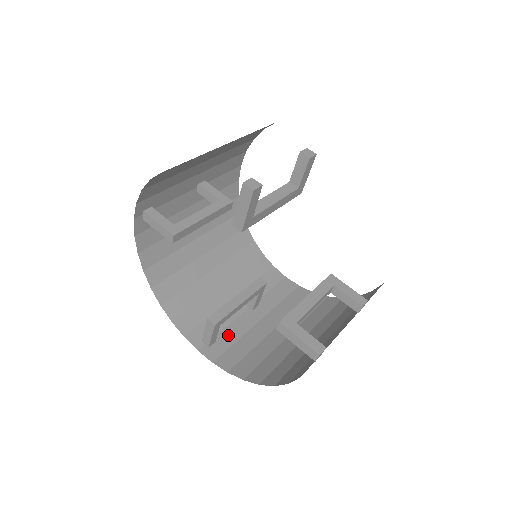
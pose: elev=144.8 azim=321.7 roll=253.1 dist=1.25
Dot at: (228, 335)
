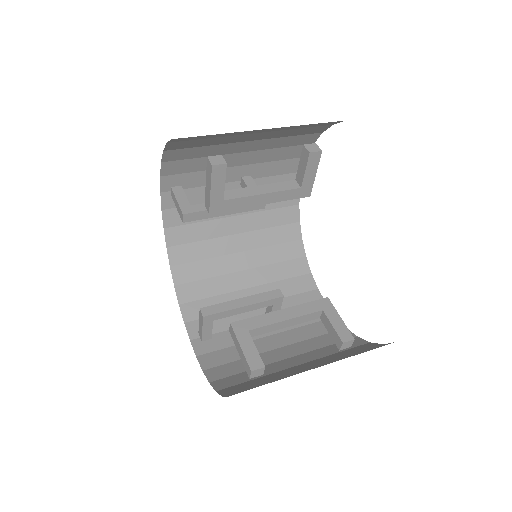
Dot at: (228, 337)
